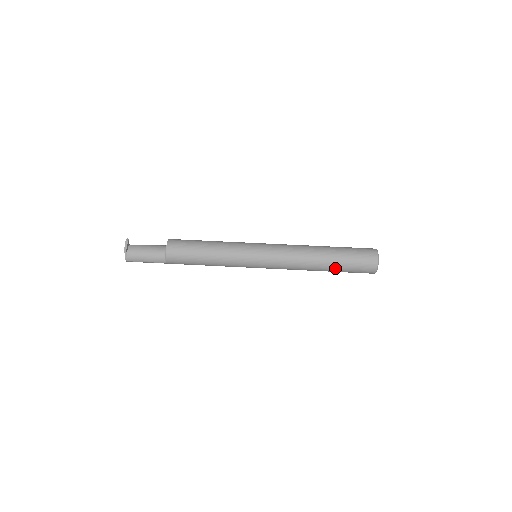
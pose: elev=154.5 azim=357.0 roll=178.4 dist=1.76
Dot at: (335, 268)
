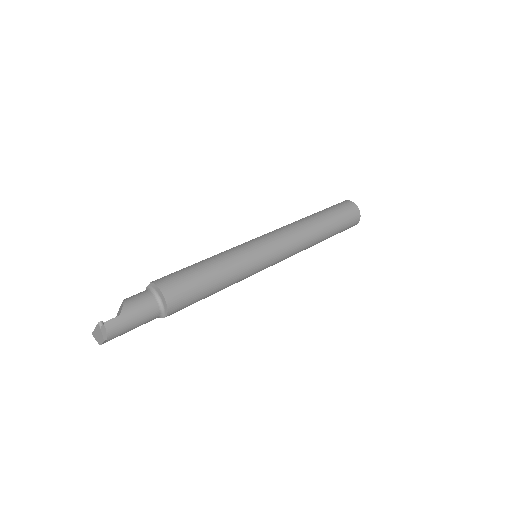
Dot at: occluded
